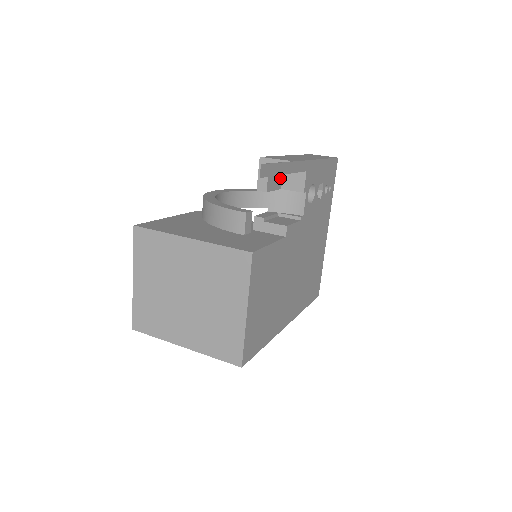
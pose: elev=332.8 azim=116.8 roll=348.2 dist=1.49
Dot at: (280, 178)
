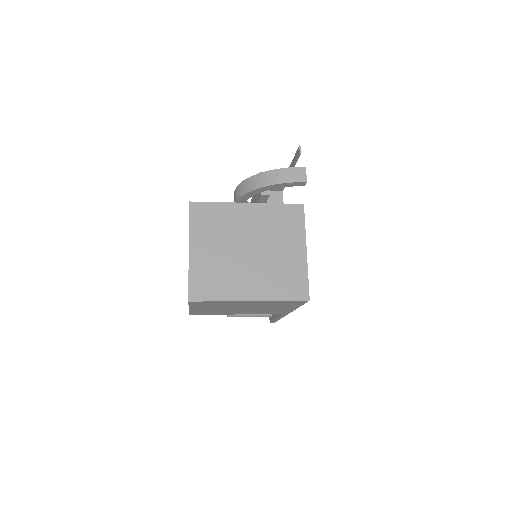
Dot at: occluded
